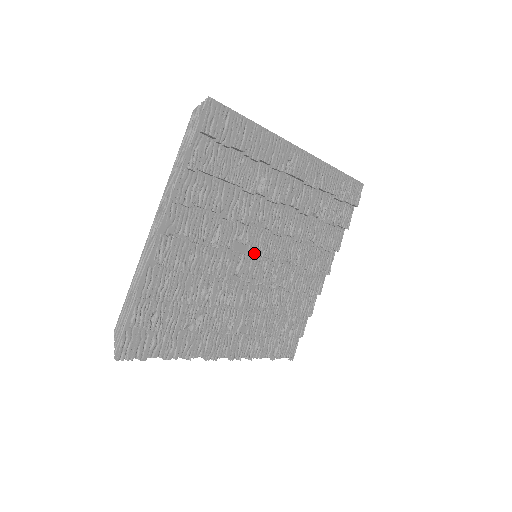
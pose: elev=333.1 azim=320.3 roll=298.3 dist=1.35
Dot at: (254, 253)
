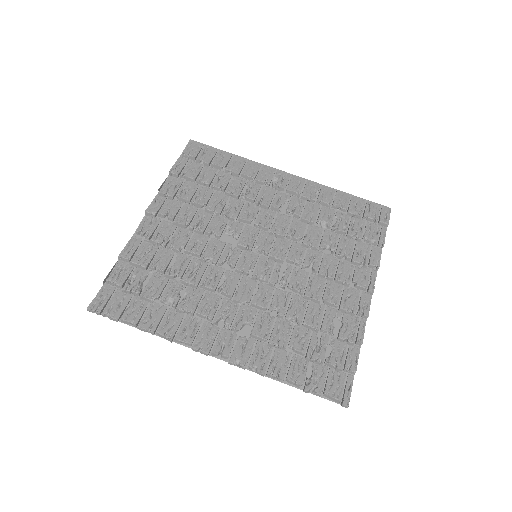
Dot at: (246, 244)
